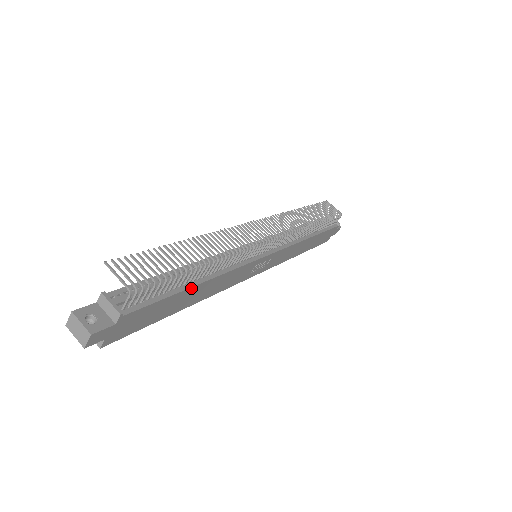
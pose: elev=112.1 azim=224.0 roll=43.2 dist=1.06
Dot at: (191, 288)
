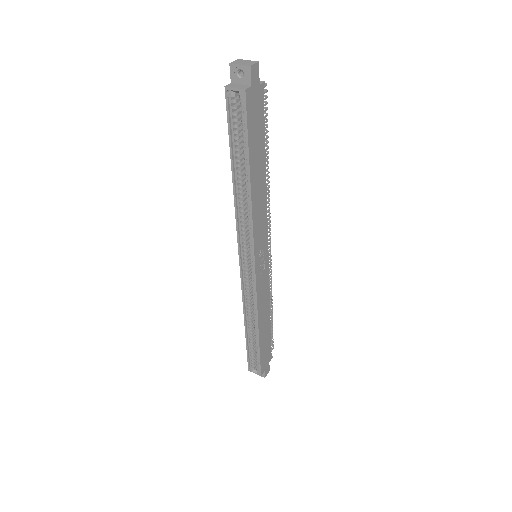
Dot at: (264, 159)
